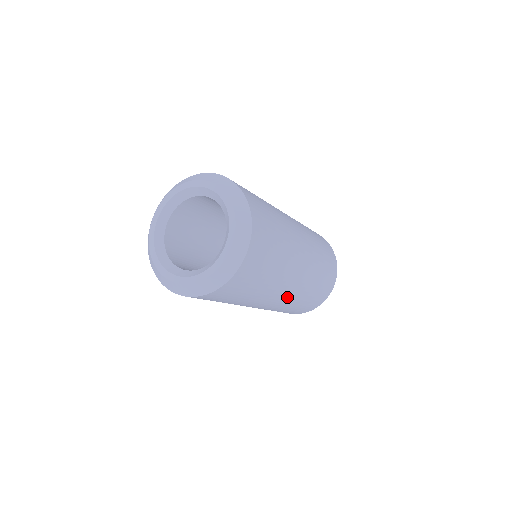
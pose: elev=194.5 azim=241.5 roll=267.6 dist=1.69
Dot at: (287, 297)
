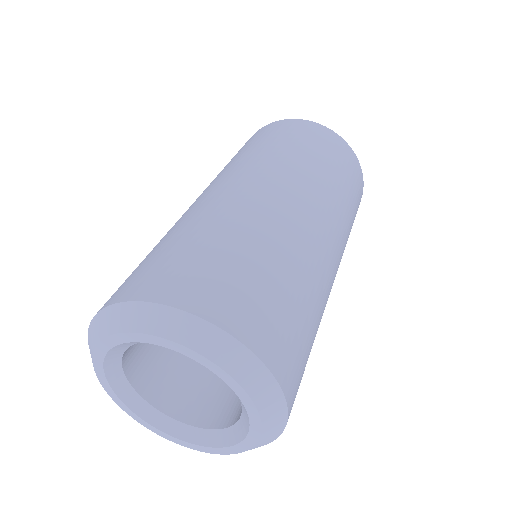
Dot at: occluded
